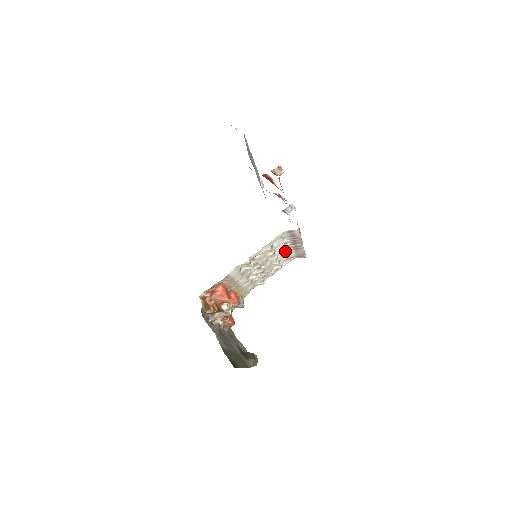
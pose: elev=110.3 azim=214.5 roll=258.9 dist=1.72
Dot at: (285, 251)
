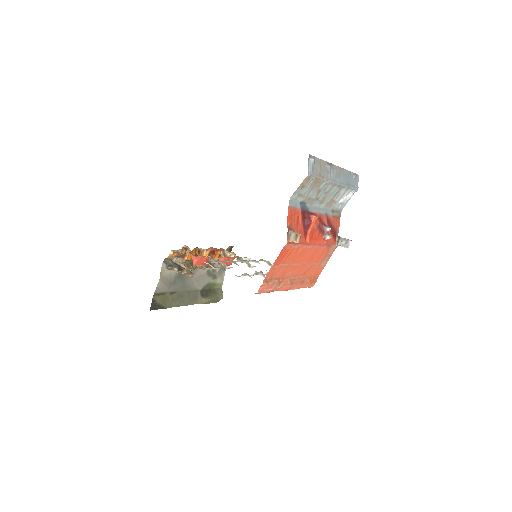
Dot at: occluded
